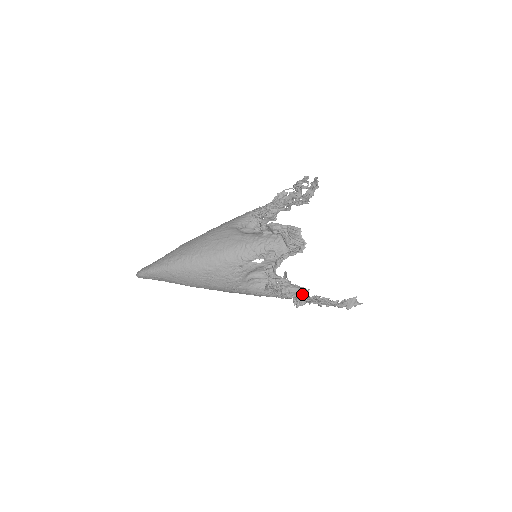
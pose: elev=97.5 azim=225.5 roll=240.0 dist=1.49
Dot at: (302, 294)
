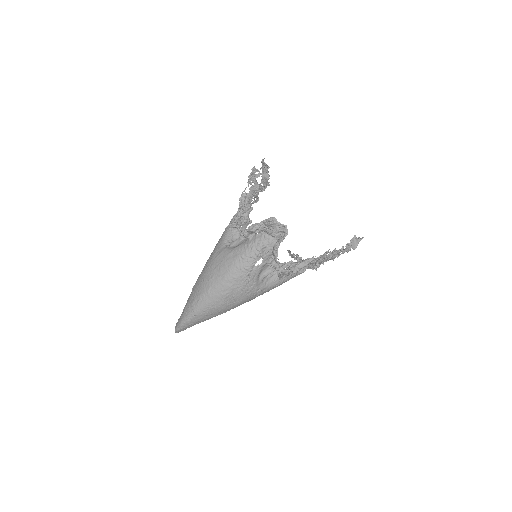
Dot at: occluded
